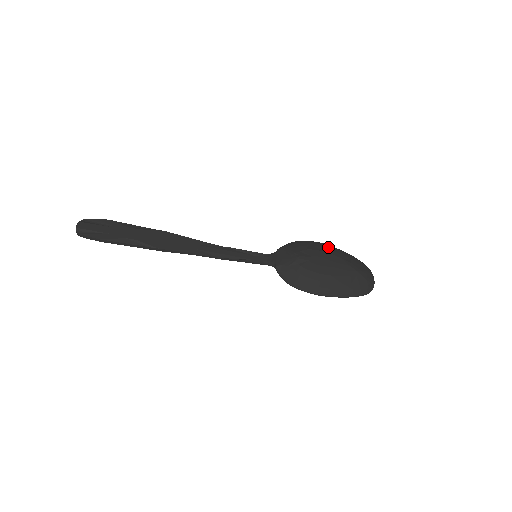
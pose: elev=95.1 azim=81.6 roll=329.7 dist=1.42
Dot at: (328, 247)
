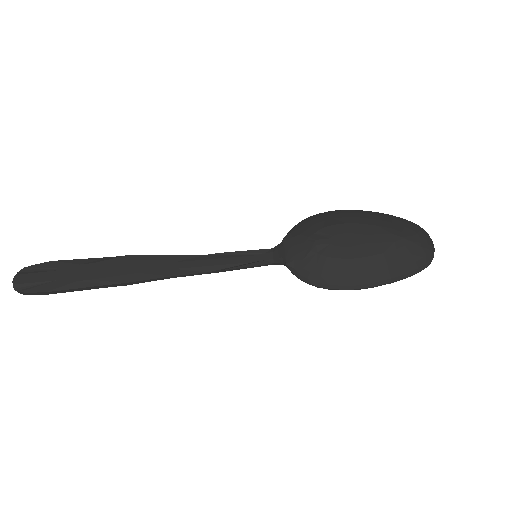
Dot at: (354, 214)
